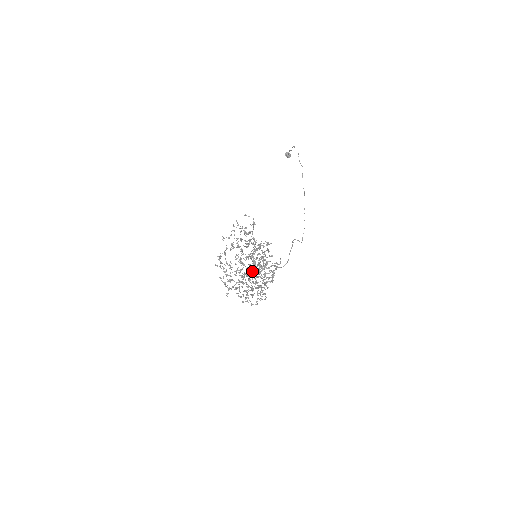
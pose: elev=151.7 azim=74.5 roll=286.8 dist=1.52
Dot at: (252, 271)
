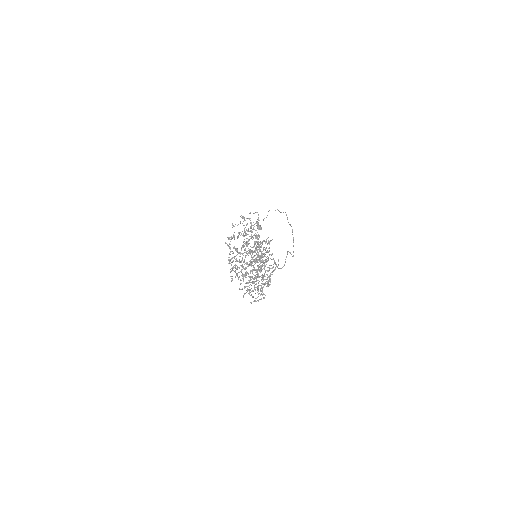
Dot at: (258, 257)
